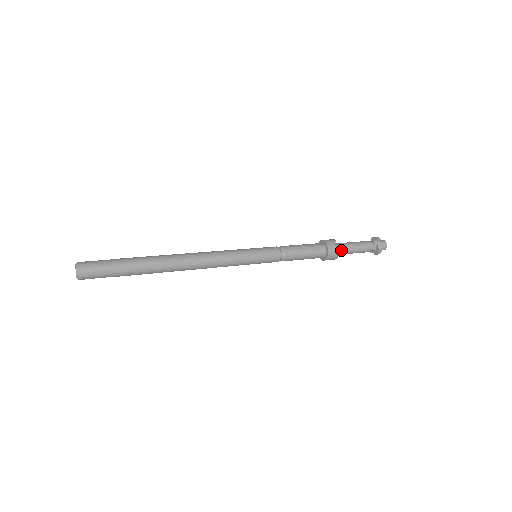
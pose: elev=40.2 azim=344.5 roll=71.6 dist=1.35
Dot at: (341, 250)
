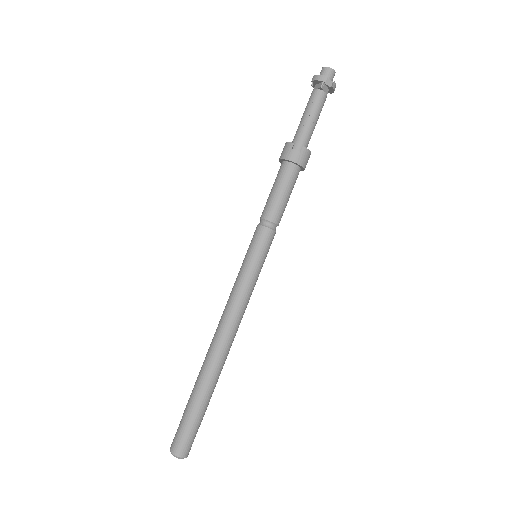
Dot at: (306, 143)
